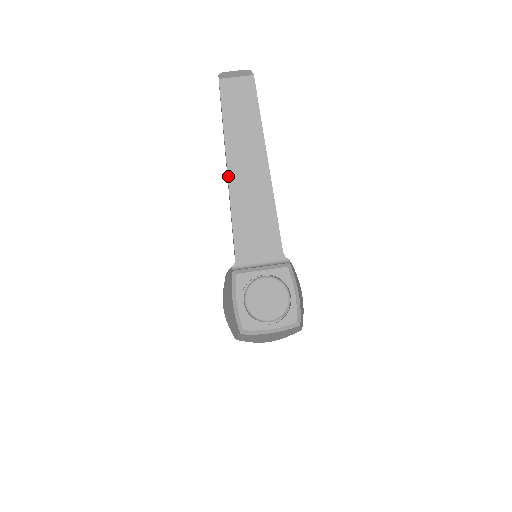
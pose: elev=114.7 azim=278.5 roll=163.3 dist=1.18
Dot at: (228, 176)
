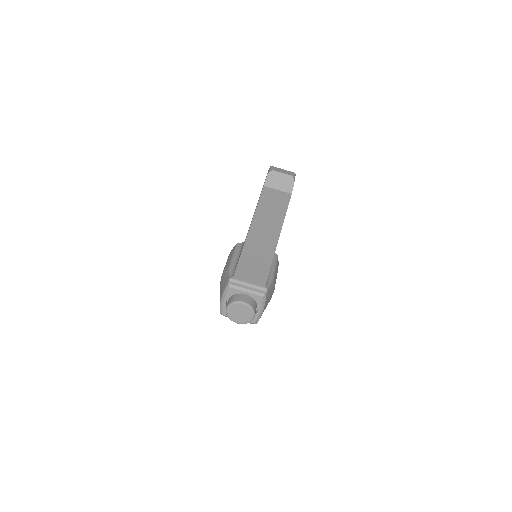
Dot at: (246, 238)
